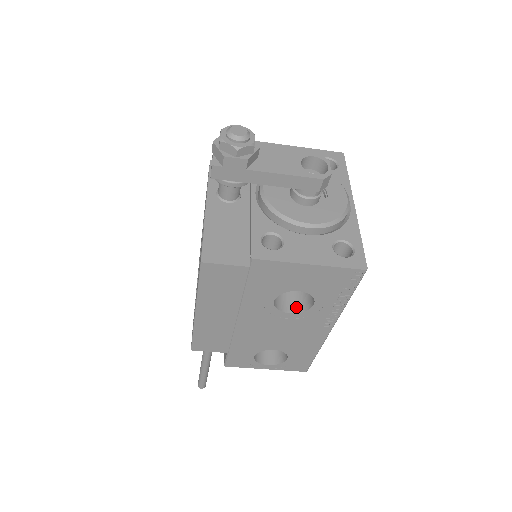
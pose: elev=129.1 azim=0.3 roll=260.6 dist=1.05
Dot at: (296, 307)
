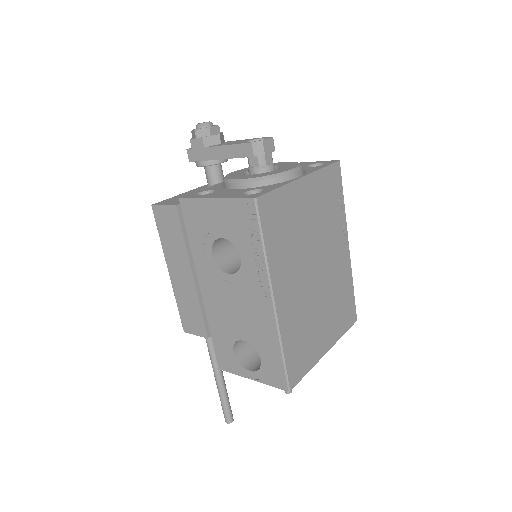
Dot at: occluded
